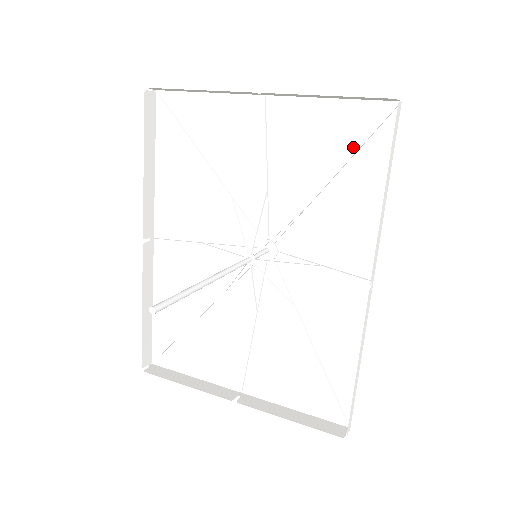
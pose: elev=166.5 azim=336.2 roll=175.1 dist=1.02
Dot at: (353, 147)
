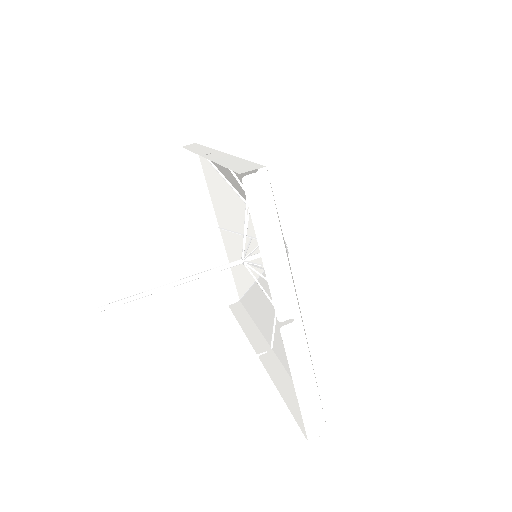
Dot at: occluded
